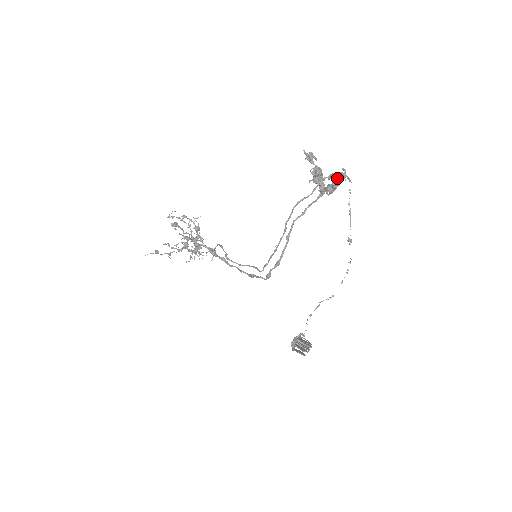
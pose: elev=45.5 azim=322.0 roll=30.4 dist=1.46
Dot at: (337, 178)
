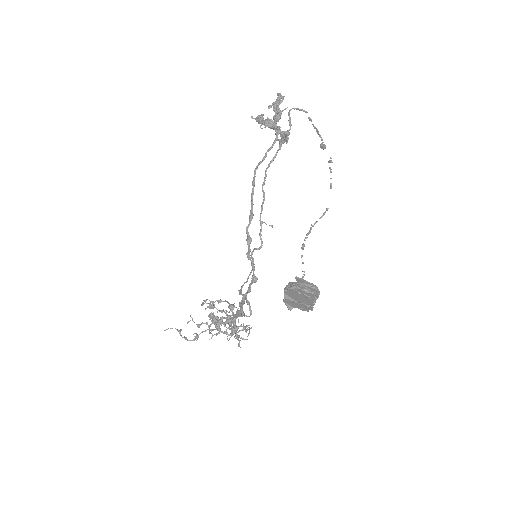
Dot at: (275, 102)
